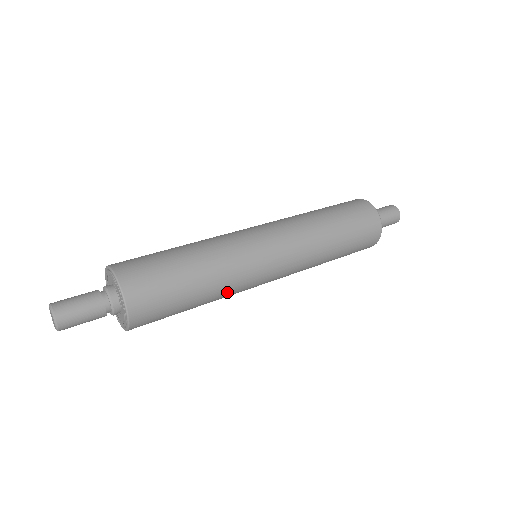
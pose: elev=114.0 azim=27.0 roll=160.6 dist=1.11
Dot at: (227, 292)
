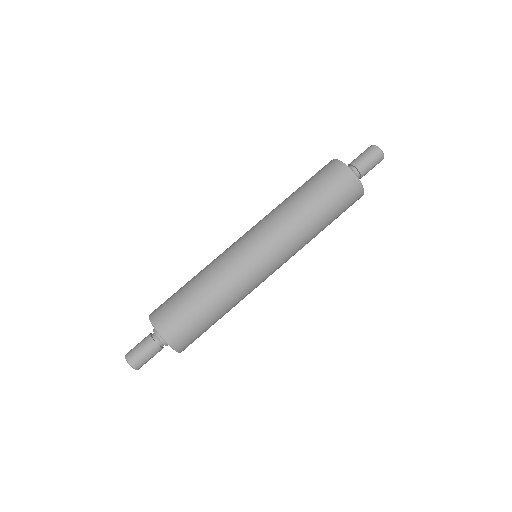
Dot at: (228, 286)
